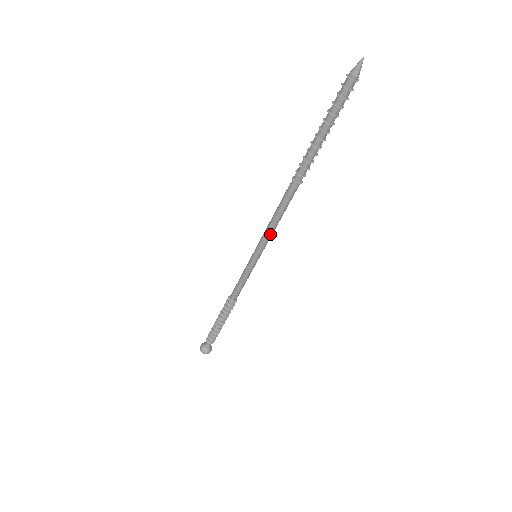
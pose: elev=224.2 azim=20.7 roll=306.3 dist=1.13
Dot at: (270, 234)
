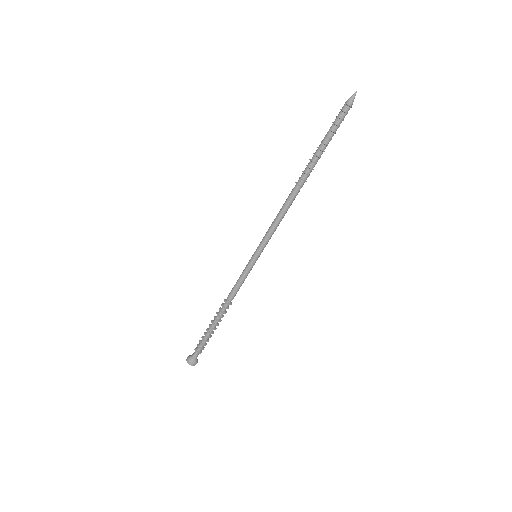
Dot at: (271, 233)
